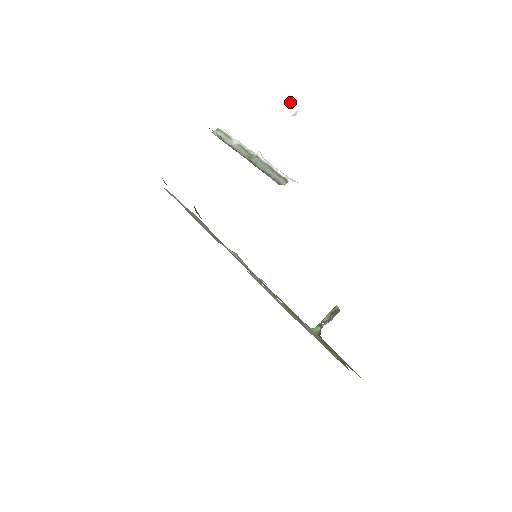
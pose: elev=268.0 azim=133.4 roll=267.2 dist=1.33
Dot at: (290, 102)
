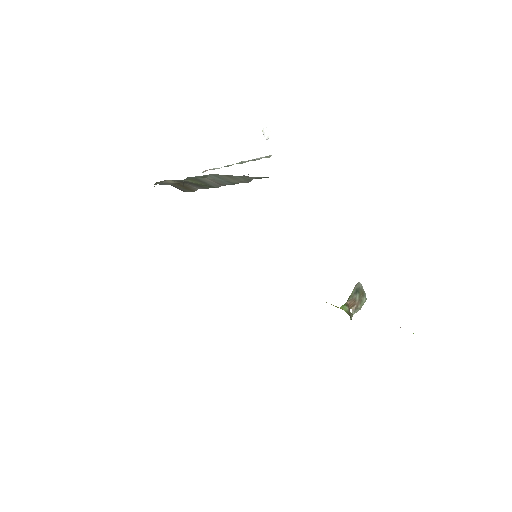
Dot at: occluded
